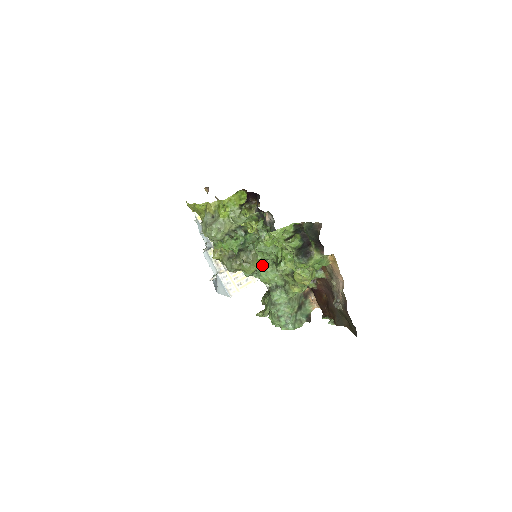
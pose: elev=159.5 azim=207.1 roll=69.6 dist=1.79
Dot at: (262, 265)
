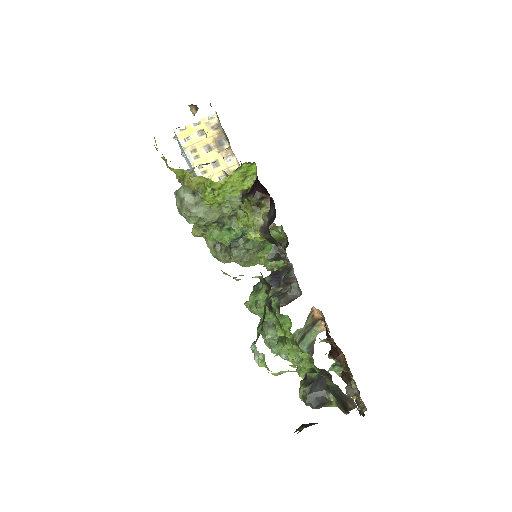
Dot at: occluded
